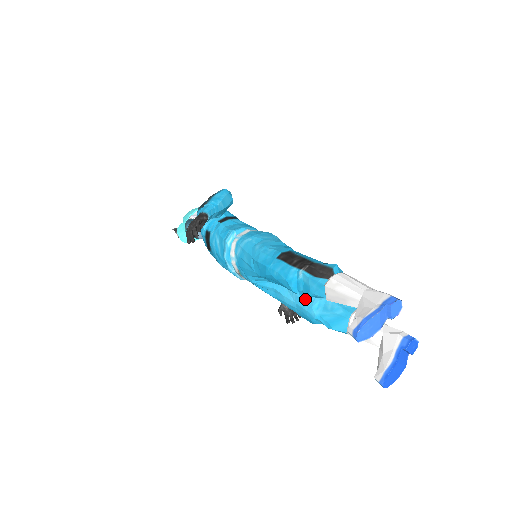
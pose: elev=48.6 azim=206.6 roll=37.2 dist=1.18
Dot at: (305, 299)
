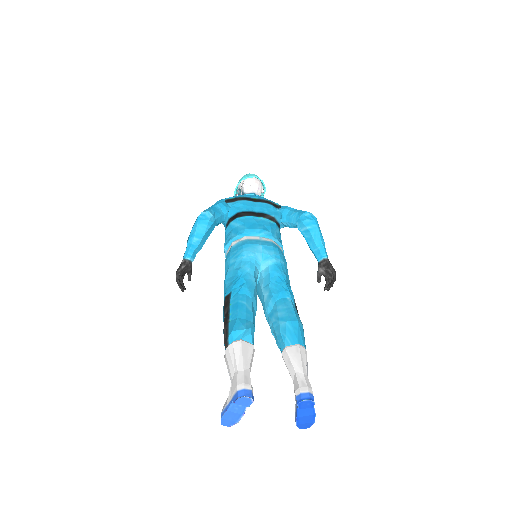
Dot at: occluded
